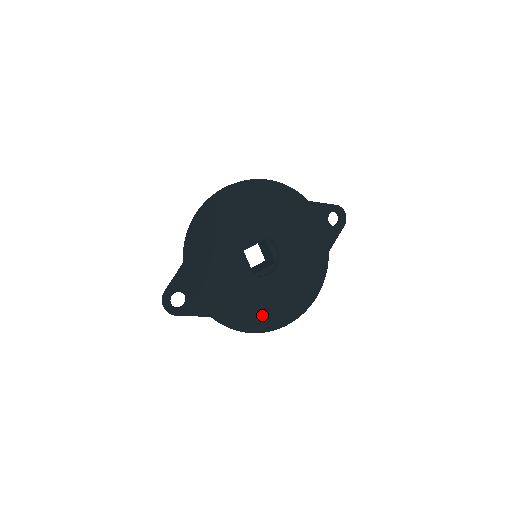
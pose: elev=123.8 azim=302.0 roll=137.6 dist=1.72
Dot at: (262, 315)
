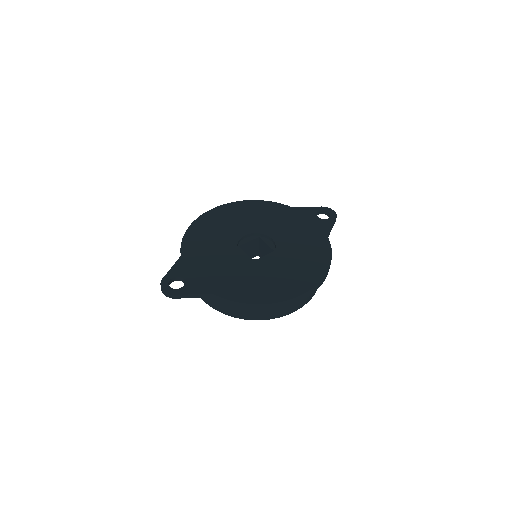
Dot at: (269, 288)
